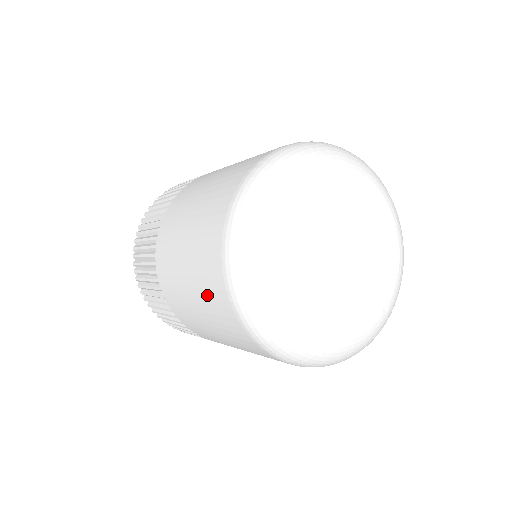
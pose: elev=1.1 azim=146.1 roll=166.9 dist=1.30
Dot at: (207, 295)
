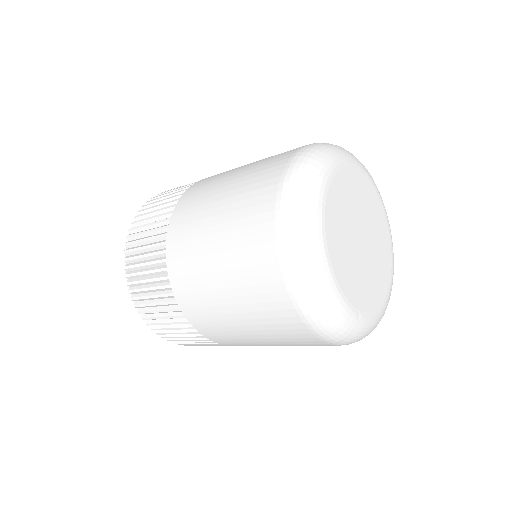
Dot at: (257, 171)
